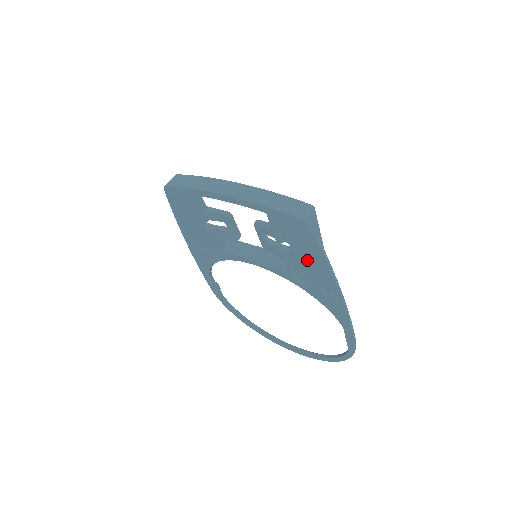
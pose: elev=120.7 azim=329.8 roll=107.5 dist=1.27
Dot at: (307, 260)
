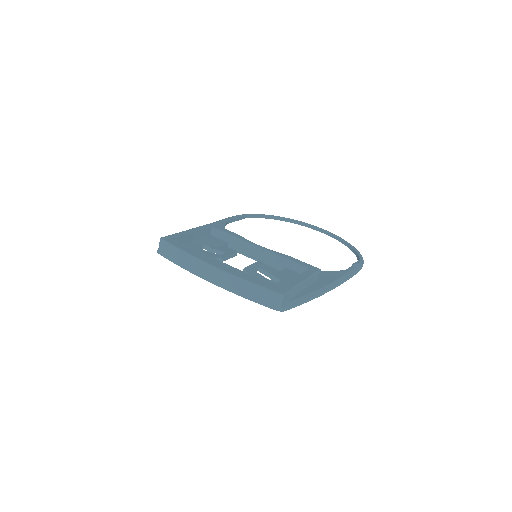
Dot at: occluded
